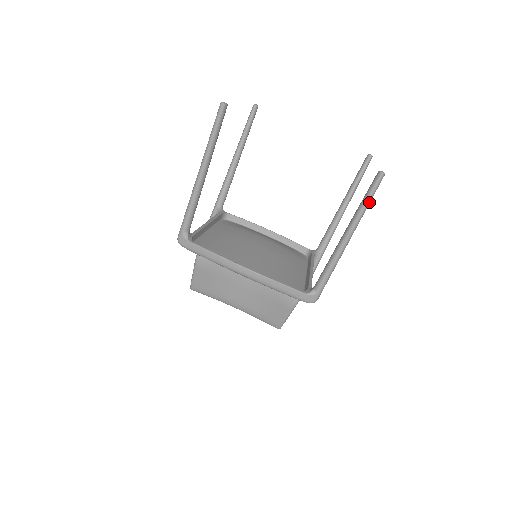
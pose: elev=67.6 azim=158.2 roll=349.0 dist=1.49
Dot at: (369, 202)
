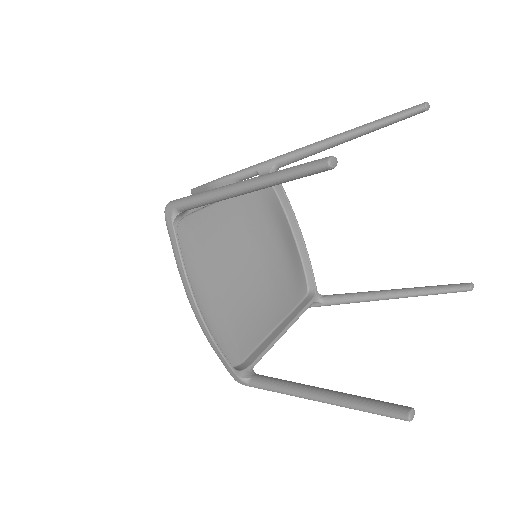
Dot at: (368, 411)
